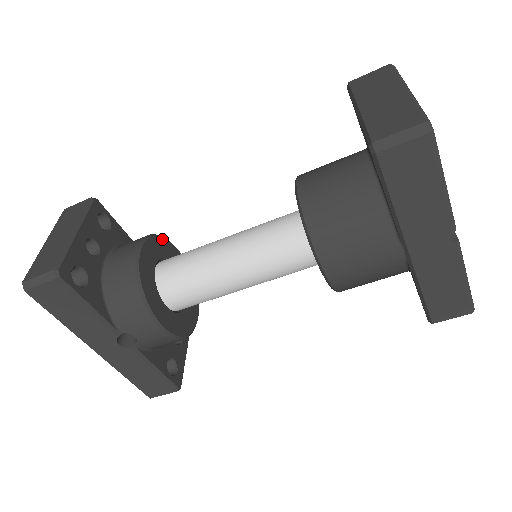
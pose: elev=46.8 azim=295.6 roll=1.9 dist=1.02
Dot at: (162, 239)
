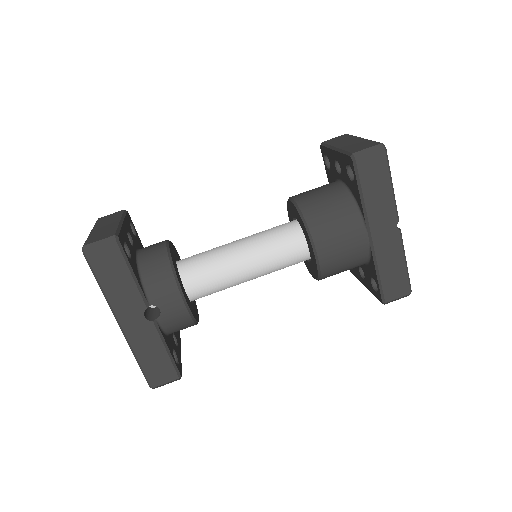
Dot at: (175, 249)
